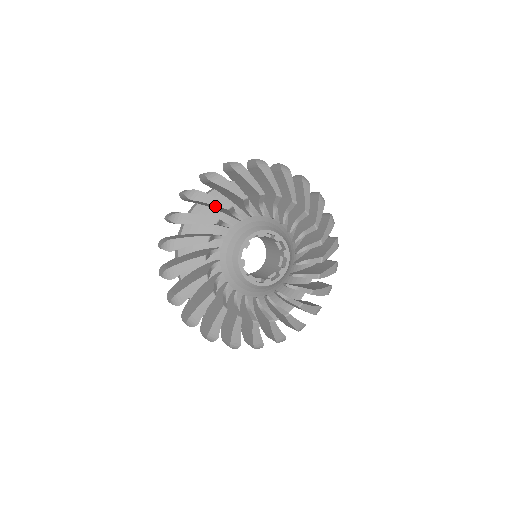
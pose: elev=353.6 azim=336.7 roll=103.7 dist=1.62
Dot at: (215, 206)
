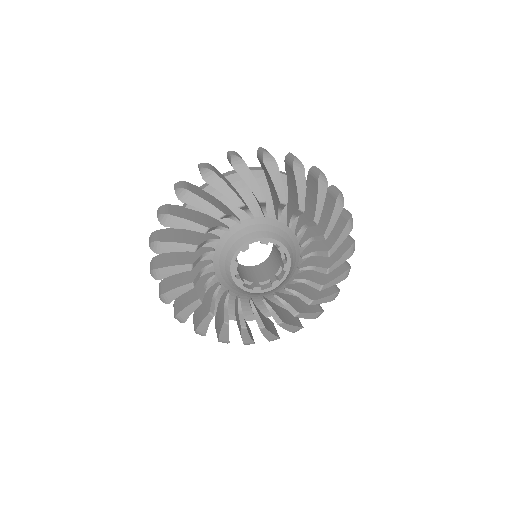
Dot at: occluded
